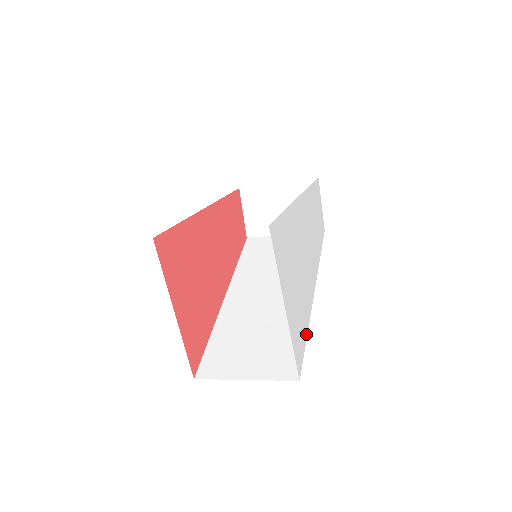
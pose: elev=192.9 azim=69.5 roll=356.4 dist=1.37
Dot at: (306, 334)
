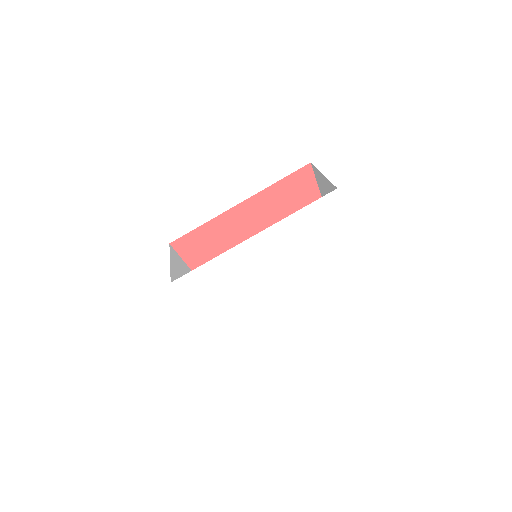
Dot at: (258, 330)
